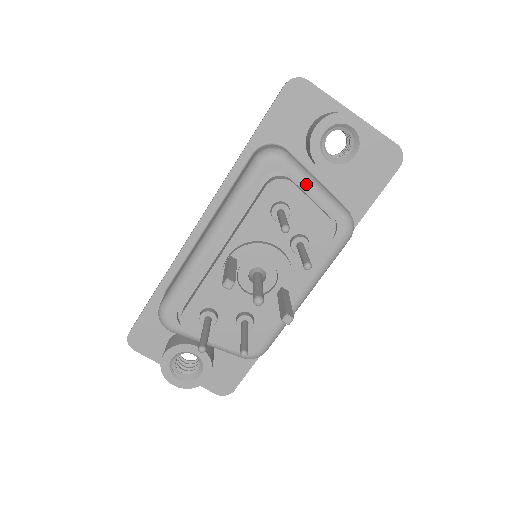
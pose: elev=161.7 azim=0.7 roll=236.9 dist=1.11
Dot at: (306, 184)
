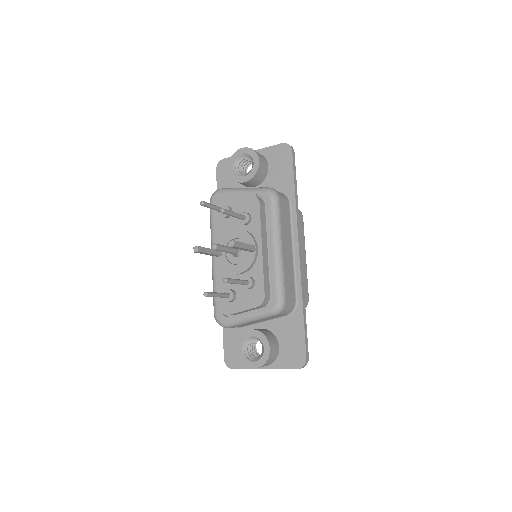
Dot at: (235, 192)
